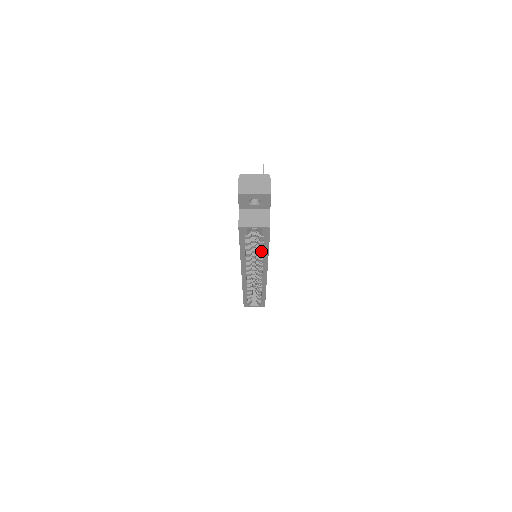
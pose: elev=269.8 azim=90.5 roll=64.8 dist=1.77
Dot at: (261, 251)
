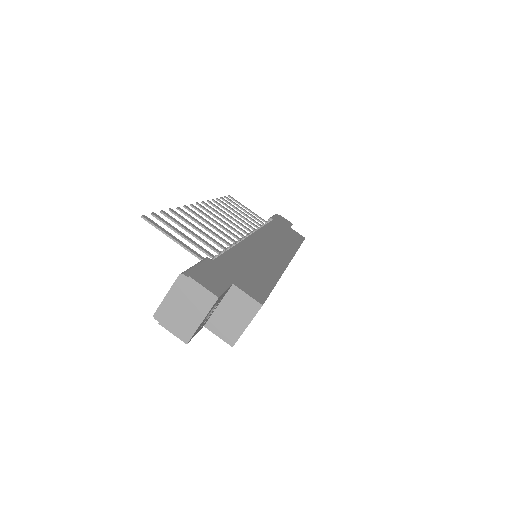
Dot at: occluded
